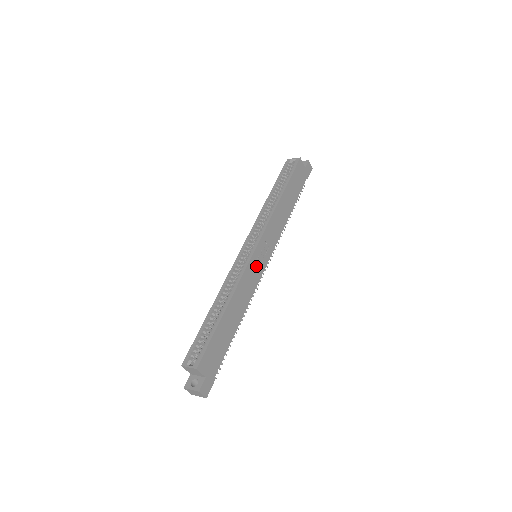
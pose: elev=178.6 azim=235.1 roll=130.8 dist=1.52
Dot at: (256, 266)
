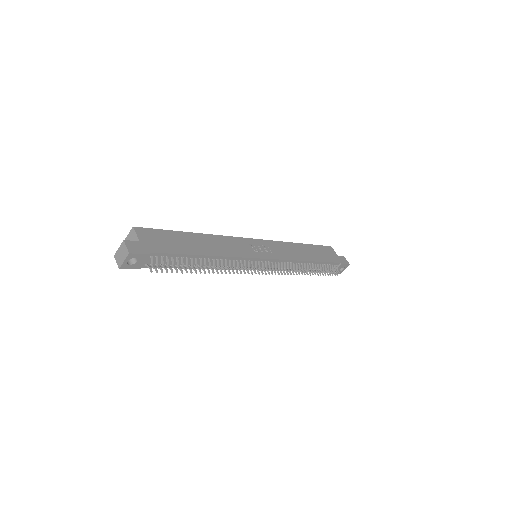
Dot at: (249, 247)
